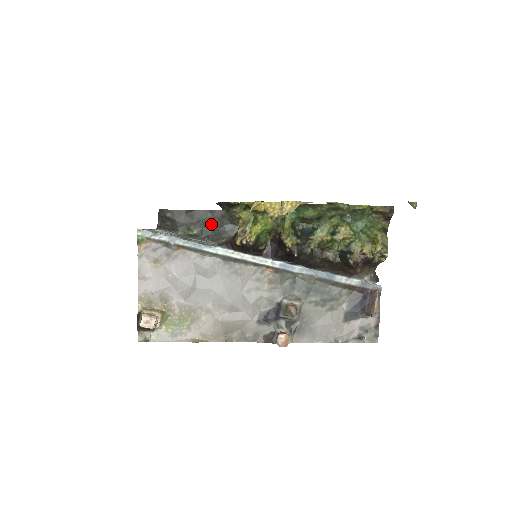
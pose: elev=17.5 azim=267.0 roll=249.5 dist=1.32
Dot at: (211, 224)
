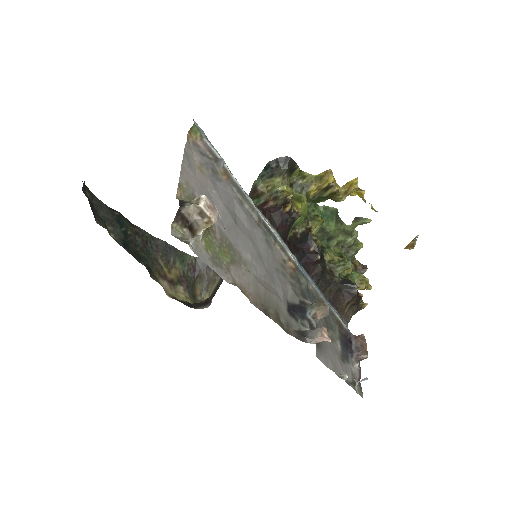
Dot at: (132, 239)
